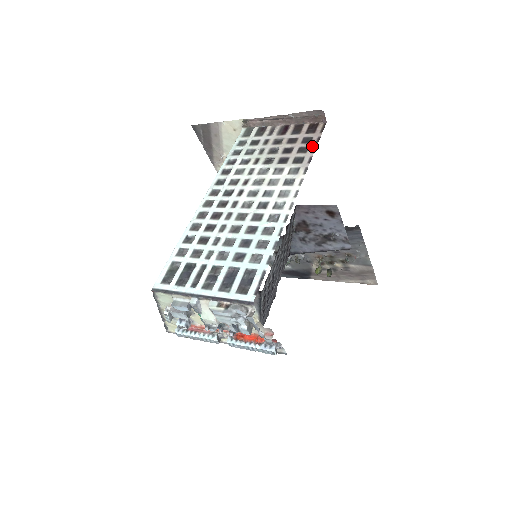
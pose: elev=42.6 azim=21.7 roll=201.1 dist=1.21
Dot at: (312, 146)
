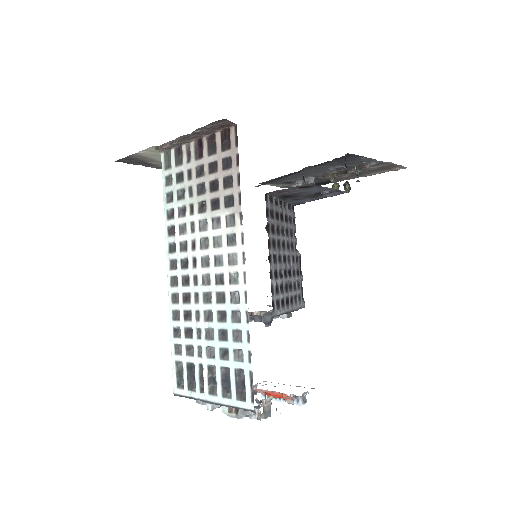
Dot at: (235, 174)
